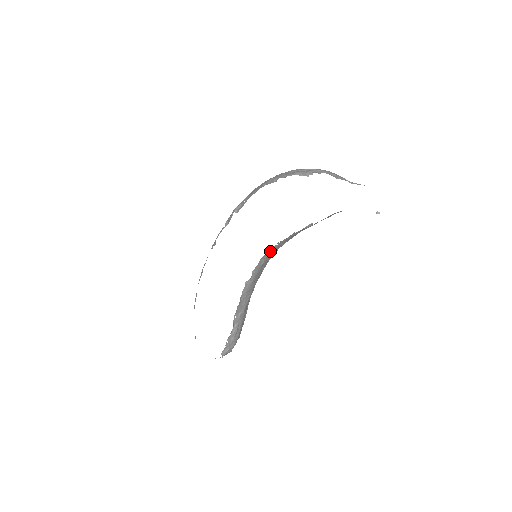
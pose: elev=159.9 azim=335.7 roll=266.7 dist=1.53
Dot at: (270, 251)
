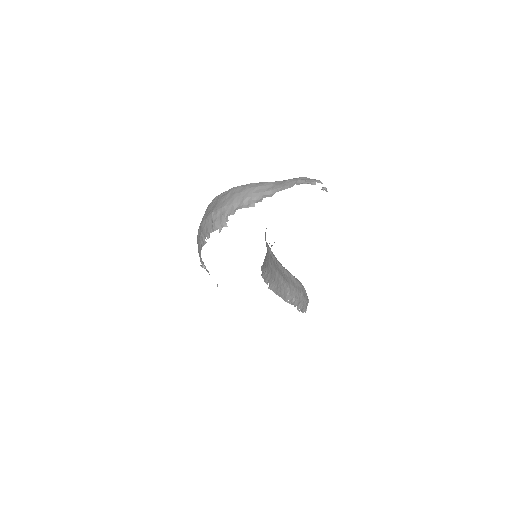
Dot at: (262, 269)
